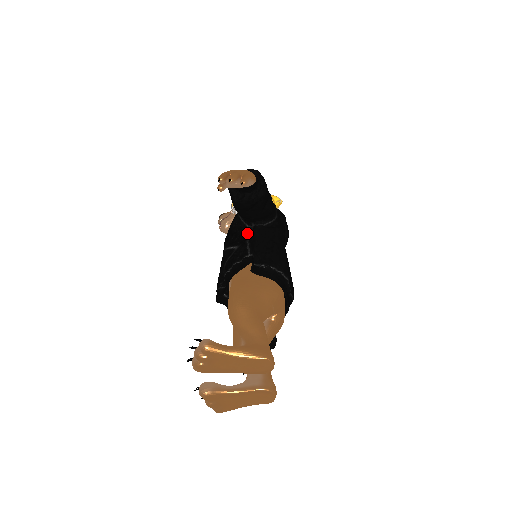
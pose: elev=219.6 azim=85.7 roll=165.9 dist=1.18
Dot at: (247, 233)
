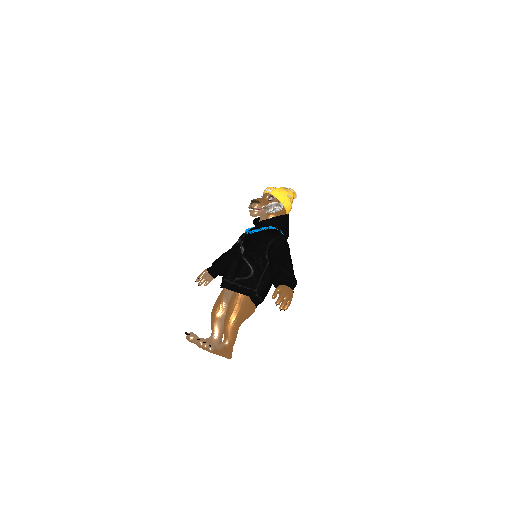
Dot at: (263, 263)
